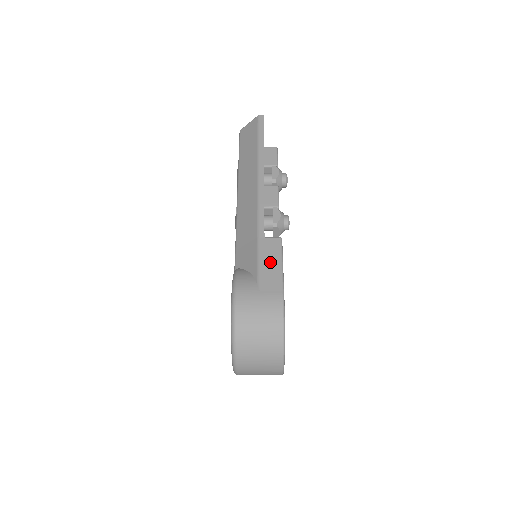
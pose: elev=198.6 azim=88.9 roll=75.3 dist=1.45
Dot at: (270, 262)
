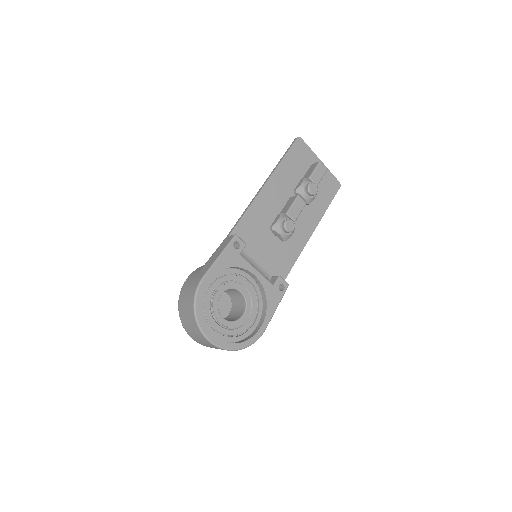
Dot at: (216, 254)
